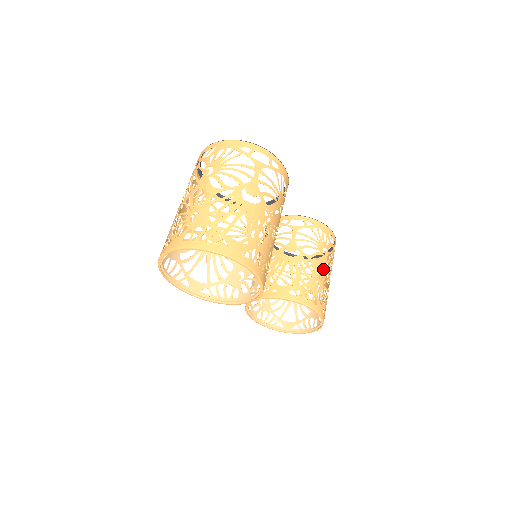
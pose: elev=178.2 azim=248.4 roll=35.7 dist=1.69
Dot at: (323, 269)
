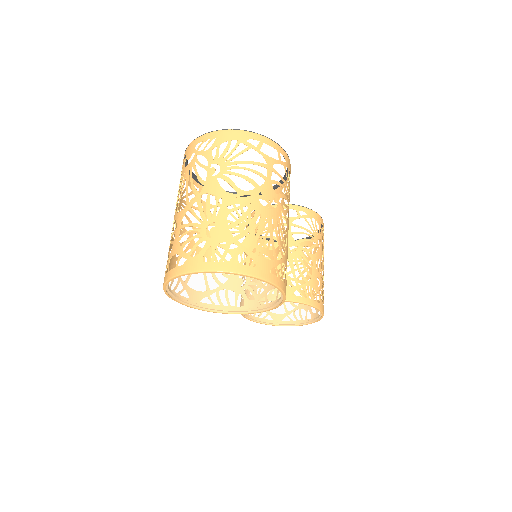
Dot at: (320, 262)
